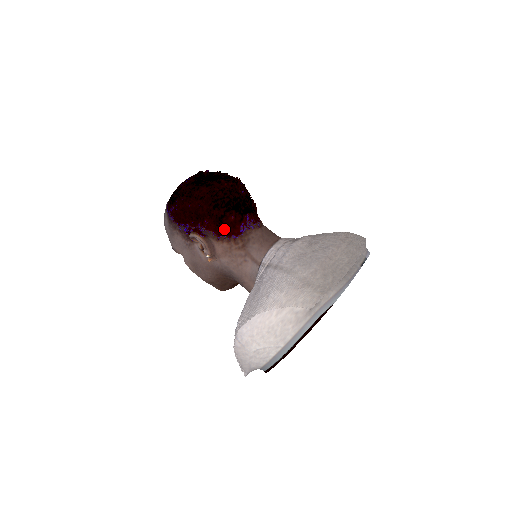
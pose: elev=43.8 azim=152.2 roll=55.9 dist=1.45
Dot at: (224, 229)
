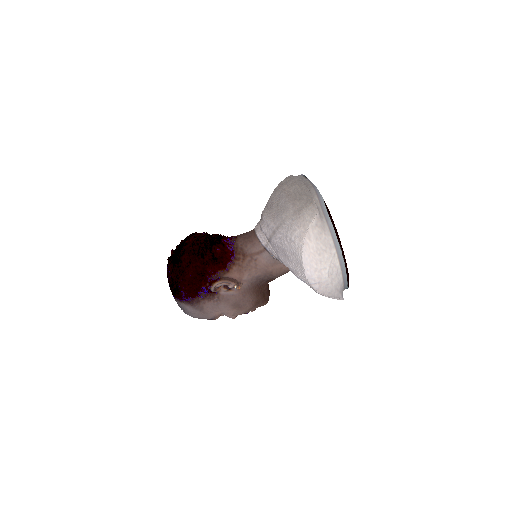
Dot at: (223, 261)
